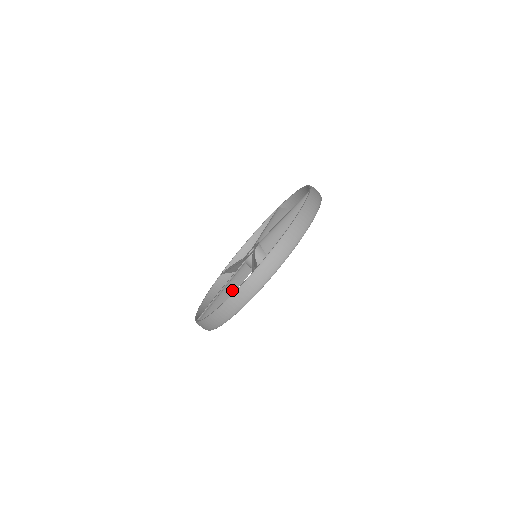
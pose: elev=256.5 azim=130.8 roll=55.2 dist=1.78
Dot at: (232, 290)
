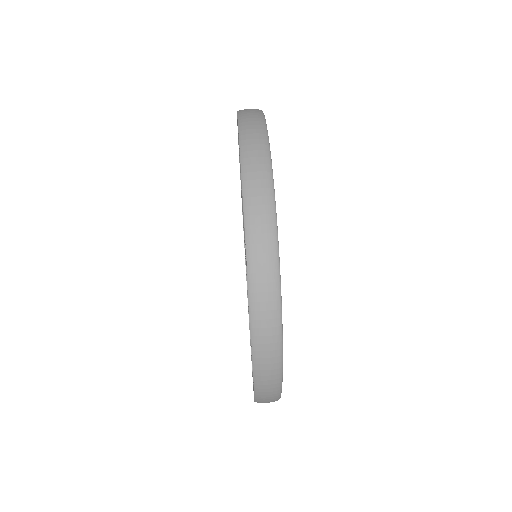
Dot at: occluded
